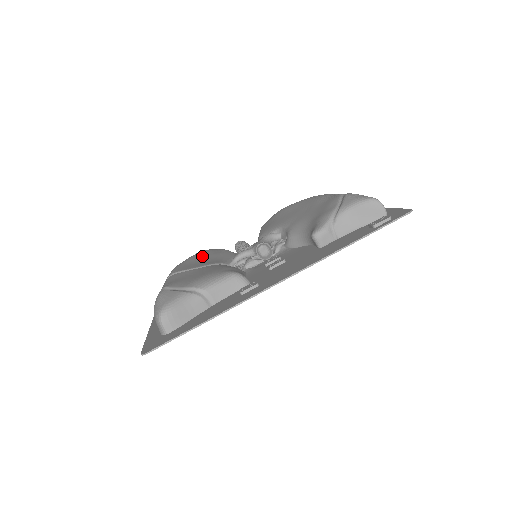
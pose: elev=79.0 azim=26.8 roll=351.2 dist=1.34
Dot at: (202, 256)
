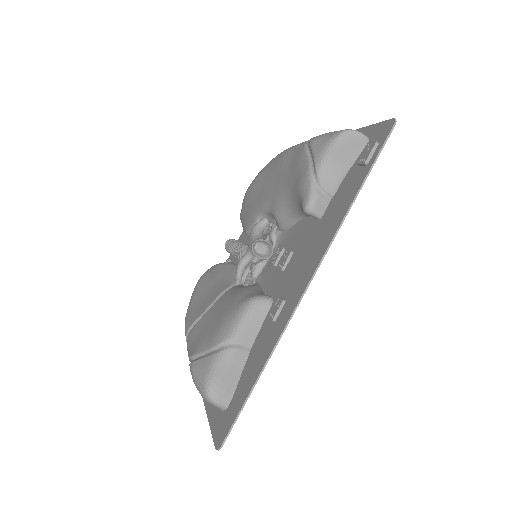
Dot at: (203, 287)
